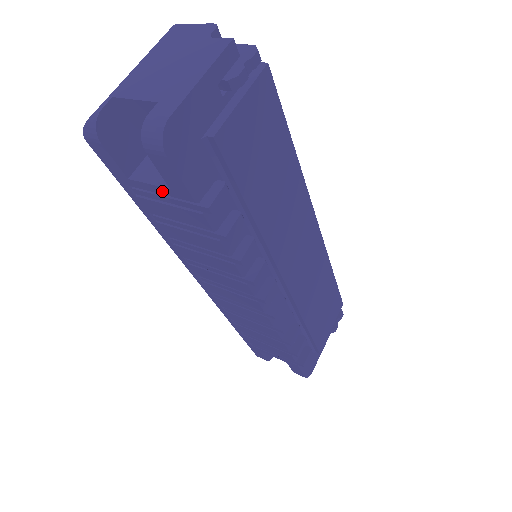
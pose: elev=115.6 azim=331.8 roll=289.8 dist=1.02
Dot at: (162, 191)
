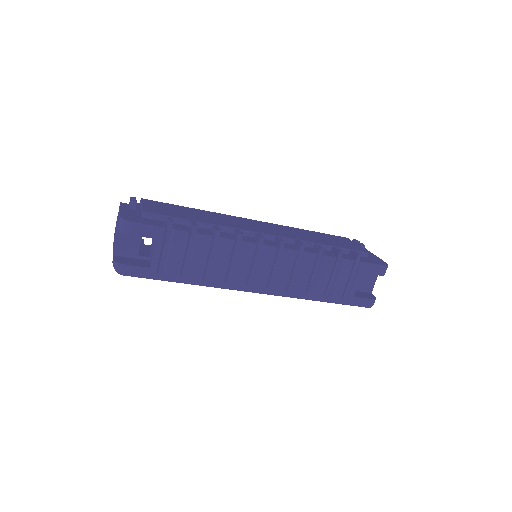
Dot at: (158, 247)
